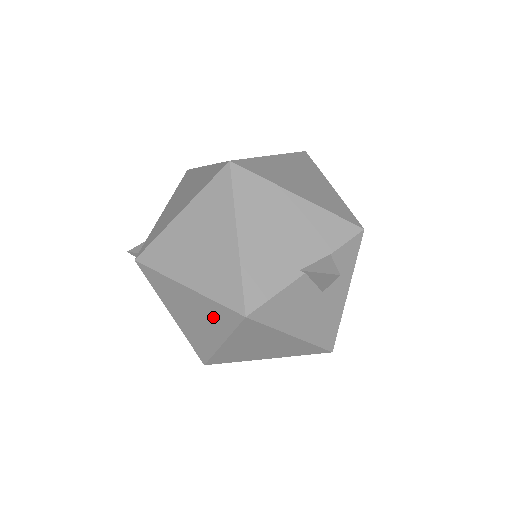
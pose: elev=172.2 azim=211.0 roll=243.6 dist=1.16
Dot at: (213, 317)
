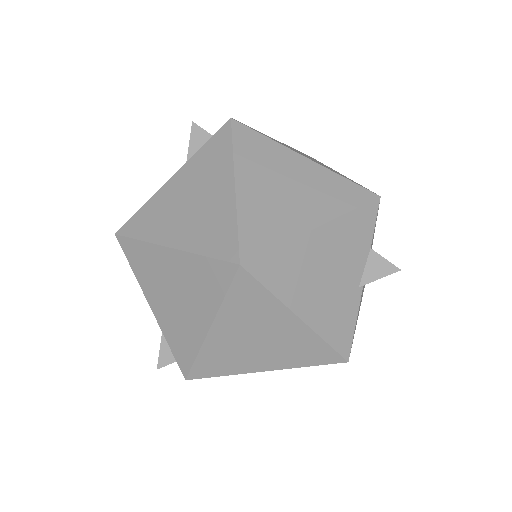
Dot at: occluded
